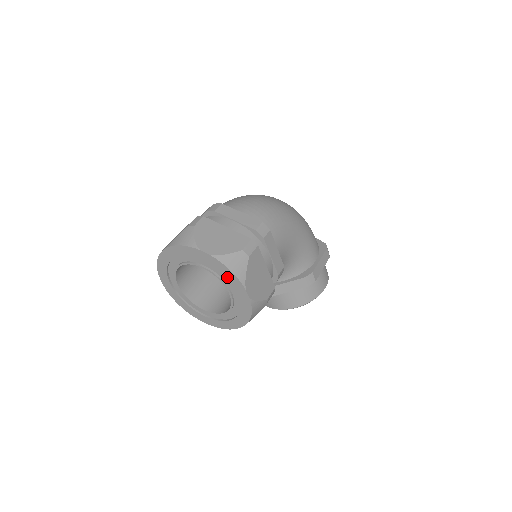
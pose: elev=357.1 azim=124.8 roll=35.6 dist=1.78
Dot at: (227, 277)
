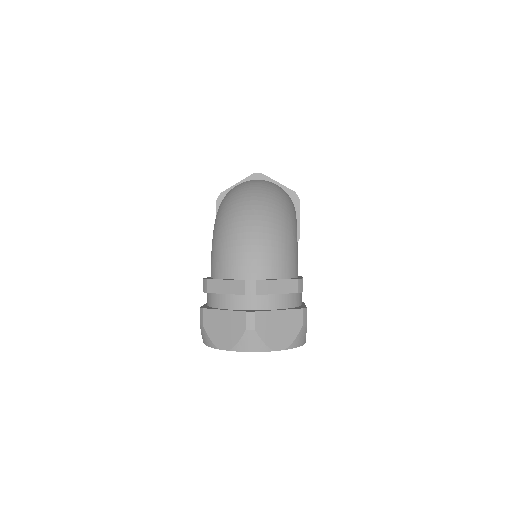
Dot at: occluded
